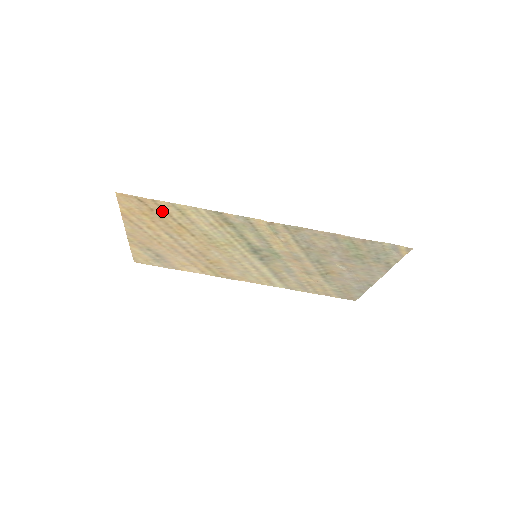
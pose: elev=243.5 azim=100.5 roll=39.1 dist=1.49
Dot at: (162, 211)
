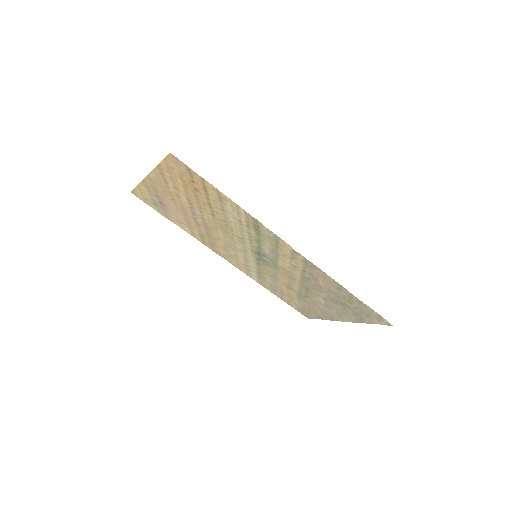
Dot at: (202, 188)
